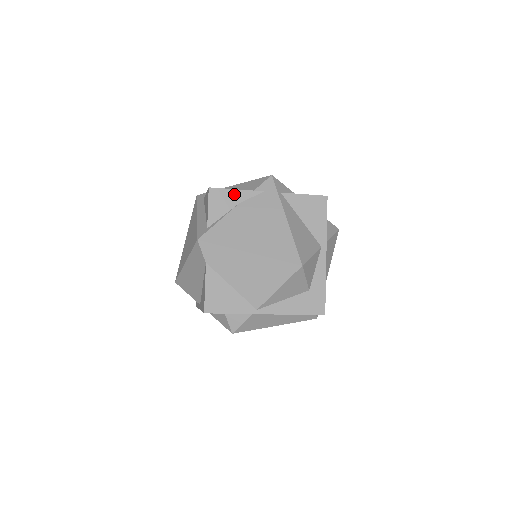
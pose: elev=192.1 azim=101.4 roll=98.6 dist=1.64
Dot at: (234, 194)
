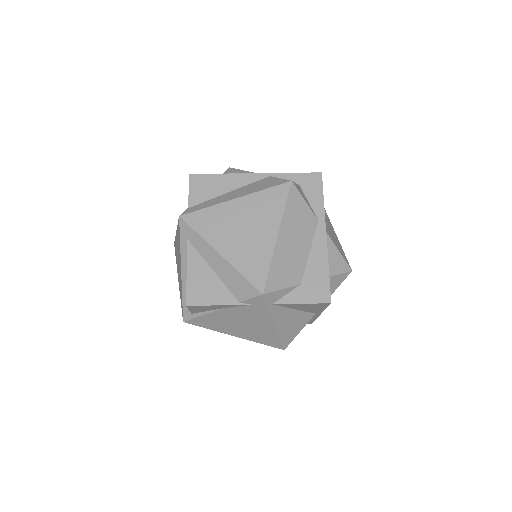
Dot at: (216, 306)
